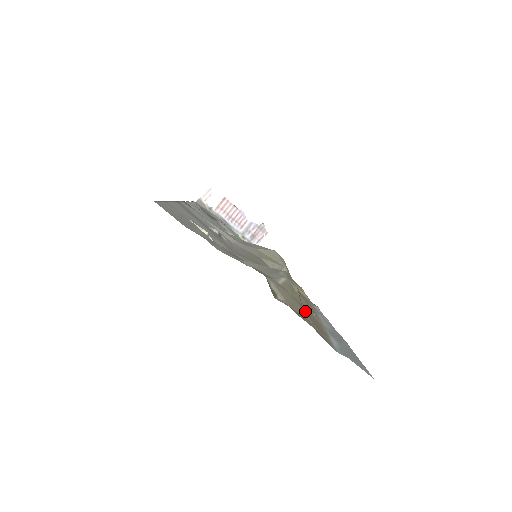
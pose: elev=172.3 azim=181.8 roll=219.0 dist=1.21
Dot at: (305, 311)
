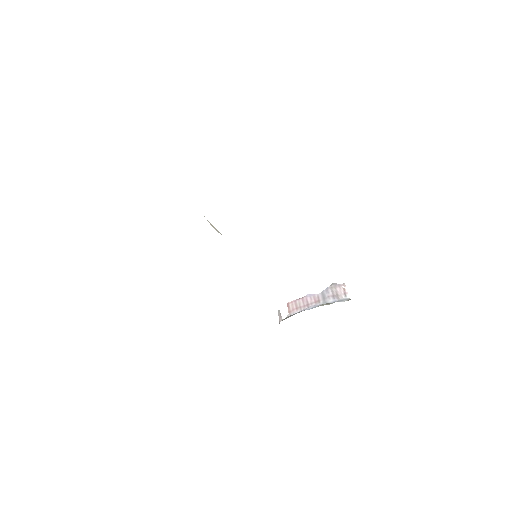
Dot at: occluded
